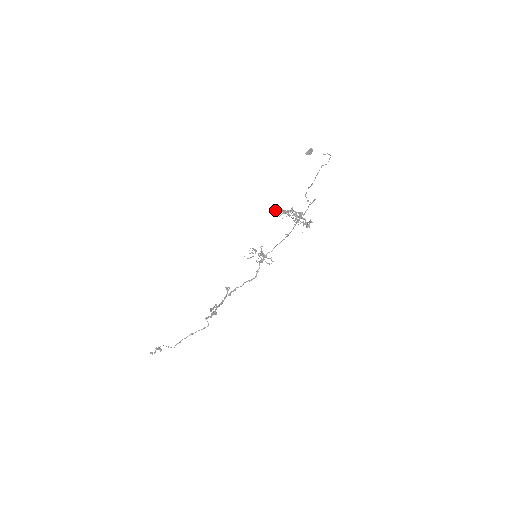
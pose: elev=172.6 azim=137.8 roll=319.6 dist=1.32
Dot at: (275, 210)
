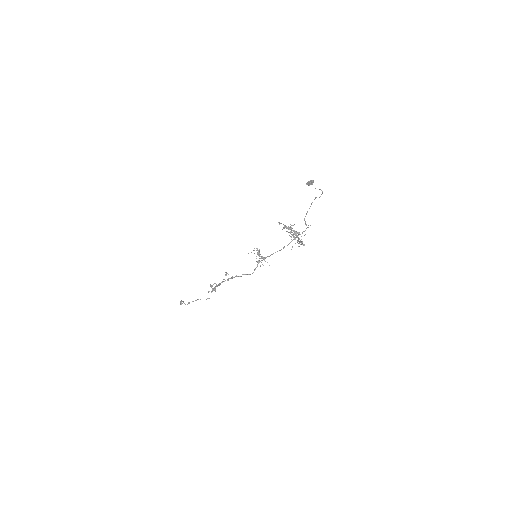
Dot at: (280, 223)
